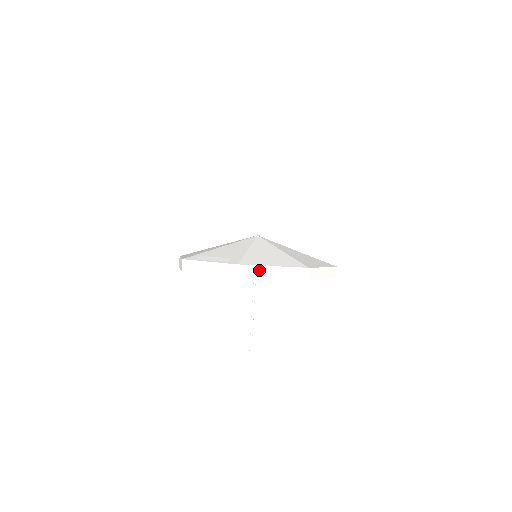
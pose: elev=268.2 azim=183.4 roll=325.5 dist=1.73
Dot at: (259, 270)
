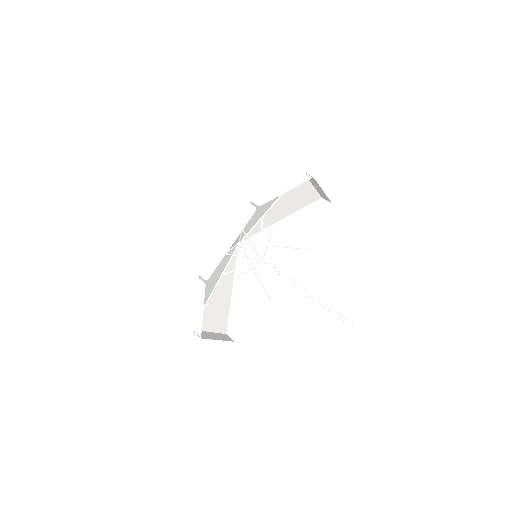
Dot at: (214, 255)
